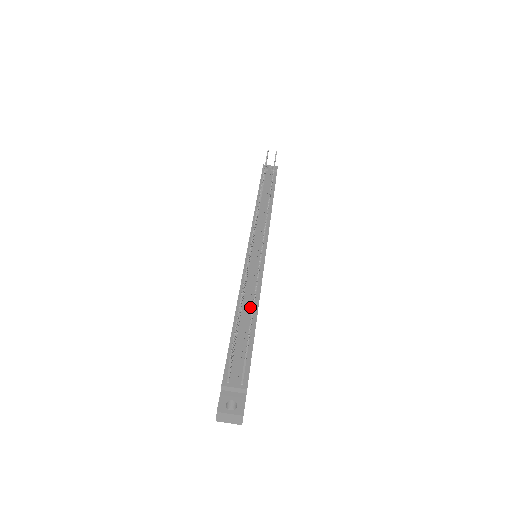
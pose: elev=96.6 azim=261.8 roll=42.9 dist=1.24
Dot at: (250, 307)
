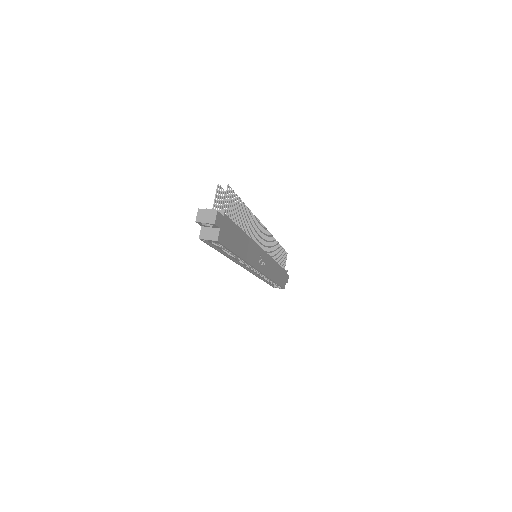
Dot at: occluded
